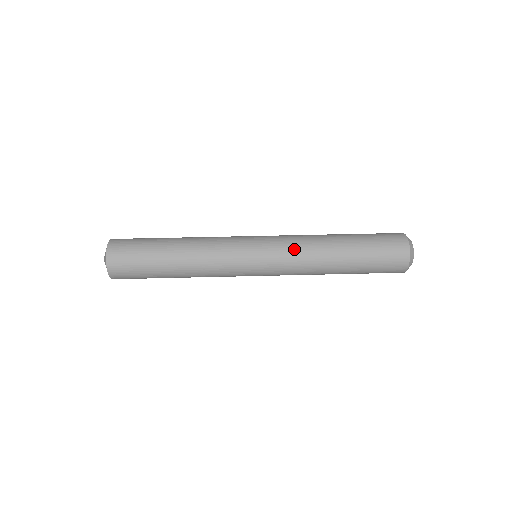
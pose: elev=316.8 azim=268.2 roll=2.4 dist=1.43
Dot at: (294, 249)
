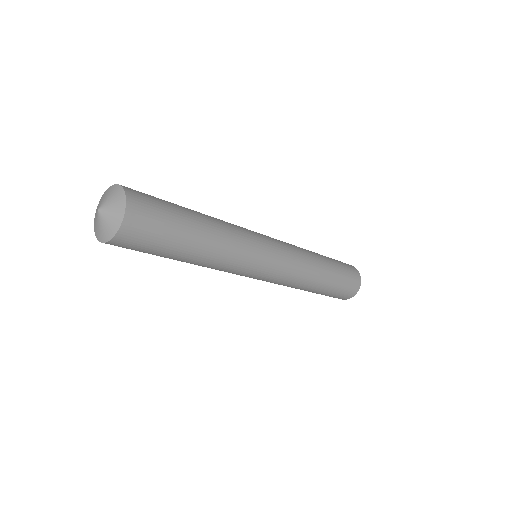
Dot at: occluded
